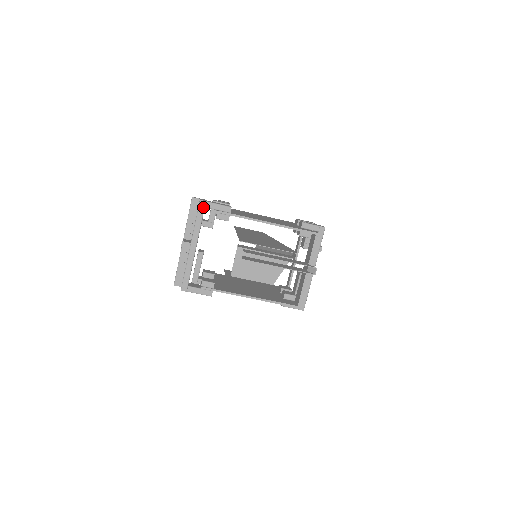
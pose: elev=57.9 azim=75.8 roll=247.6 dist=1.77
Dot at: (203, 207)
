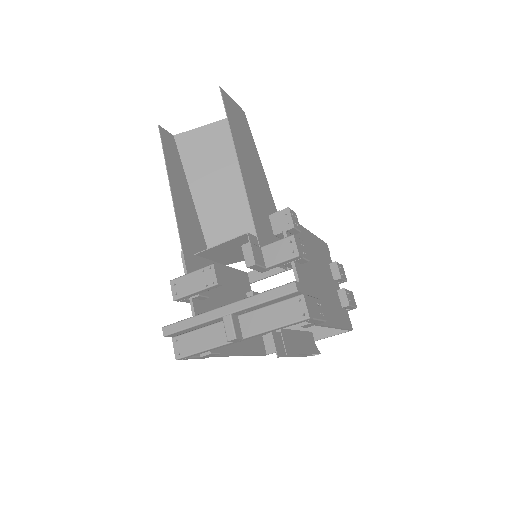
Dot at: occluded
